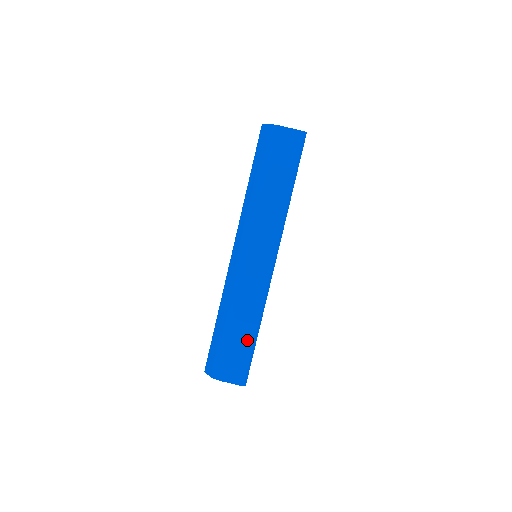
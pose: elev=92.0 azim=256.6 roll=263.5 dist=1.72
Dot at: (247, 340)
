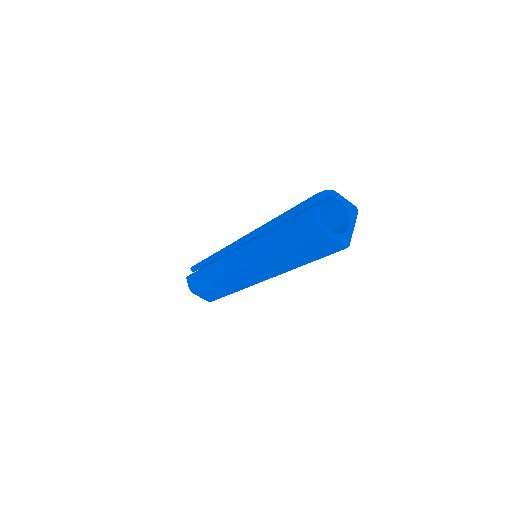
Dot at: (222, 293)
